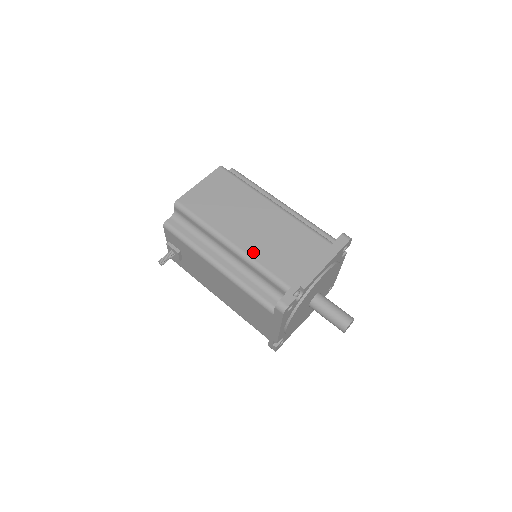
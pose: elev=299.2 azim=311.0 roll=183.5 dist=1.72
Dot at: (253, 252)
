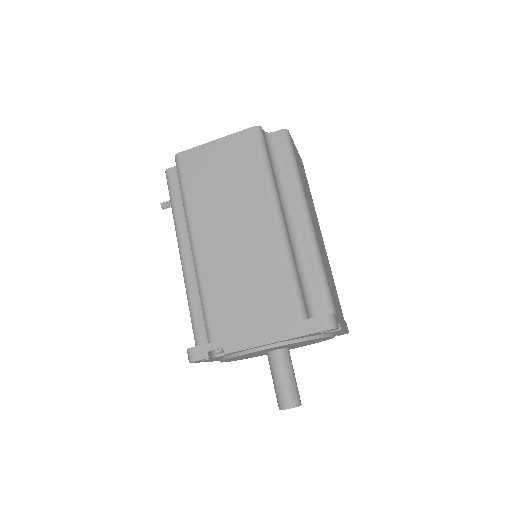
Dot at: (207, 271)
